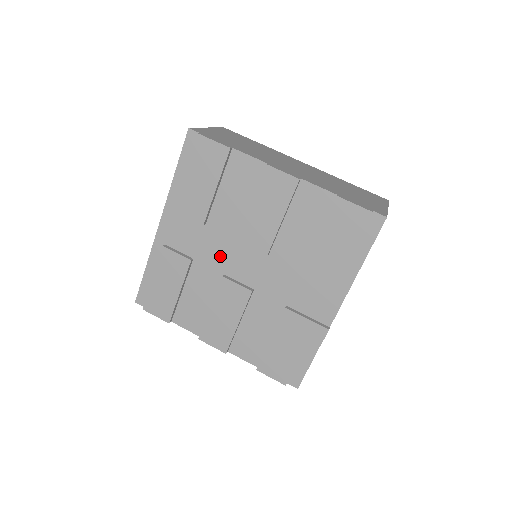
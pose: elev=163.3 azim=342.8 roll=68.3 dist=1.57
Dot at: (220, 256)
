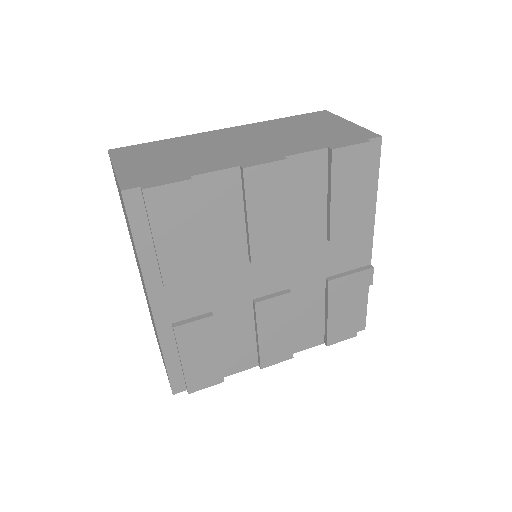
Dot at: (239, 288)
